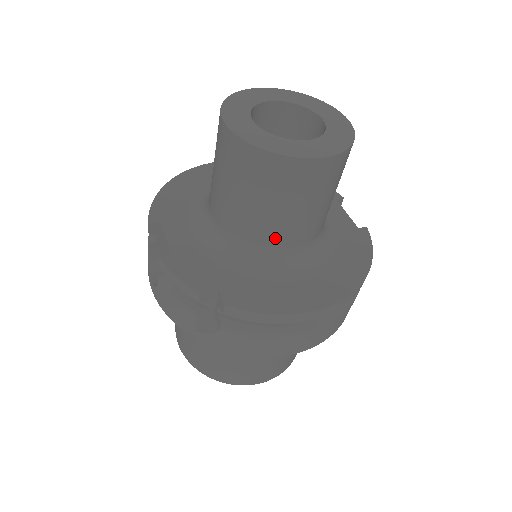
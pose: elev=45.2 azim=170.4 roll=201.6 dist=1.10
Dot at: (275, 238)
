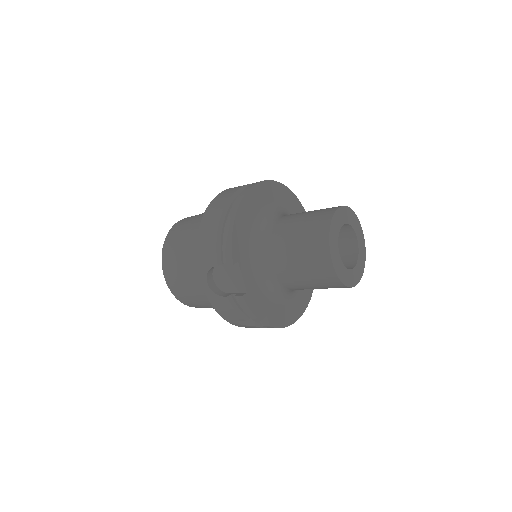
Dot at: occluded
